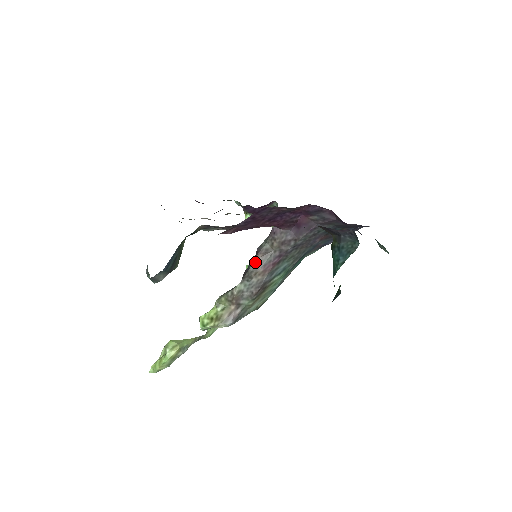
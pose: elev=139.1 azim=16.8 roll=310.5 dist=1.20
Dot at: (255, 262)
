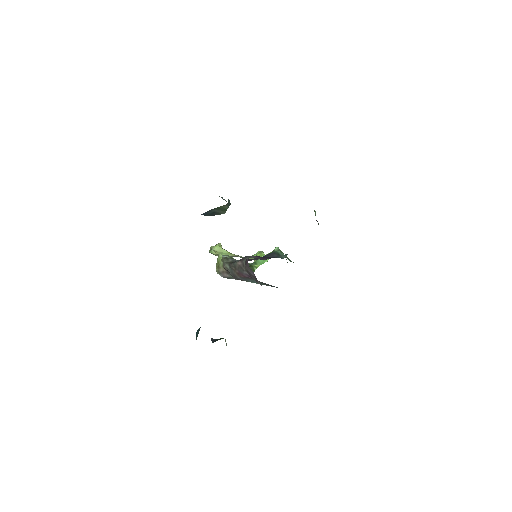
Dot at: (236, 264)
